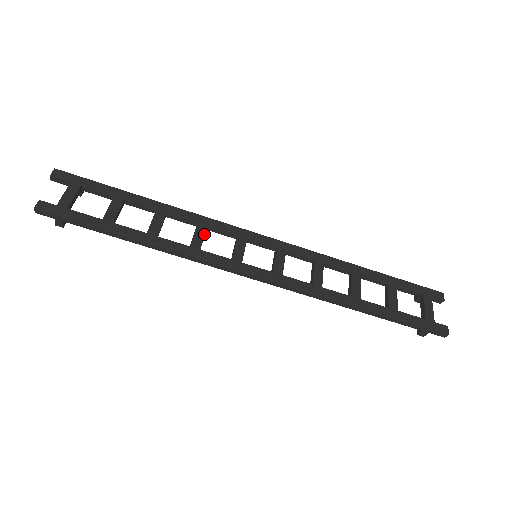
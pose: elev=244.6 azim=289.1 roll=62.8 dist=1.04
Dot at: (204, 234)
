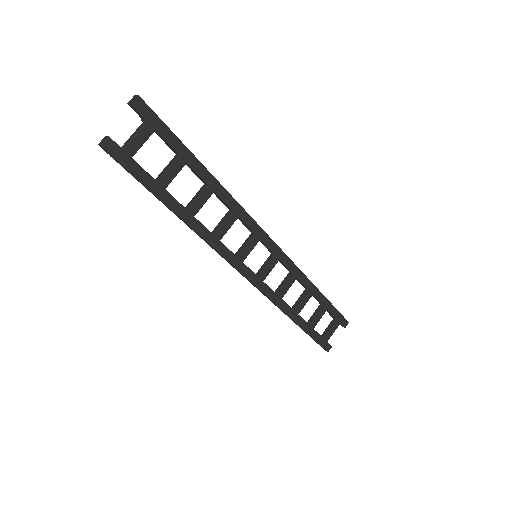
Dot at: occluded
